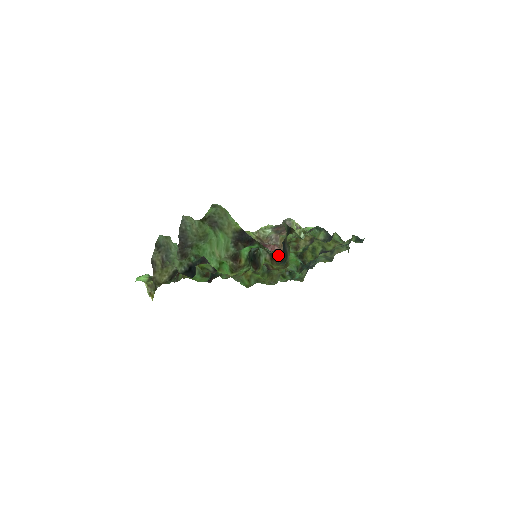
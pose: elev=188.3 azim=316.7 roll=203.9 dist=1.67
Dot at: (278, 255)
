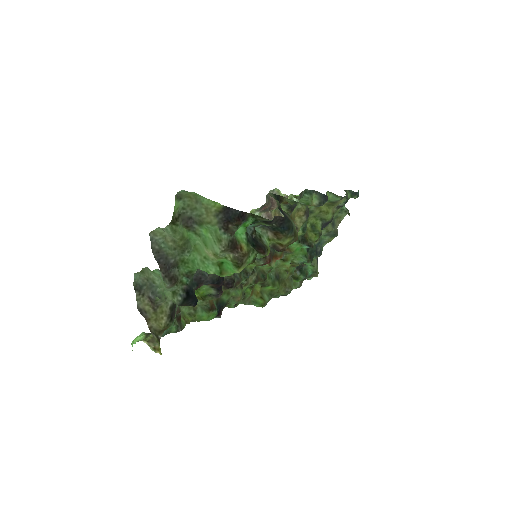
Dot at: (281, 223)
